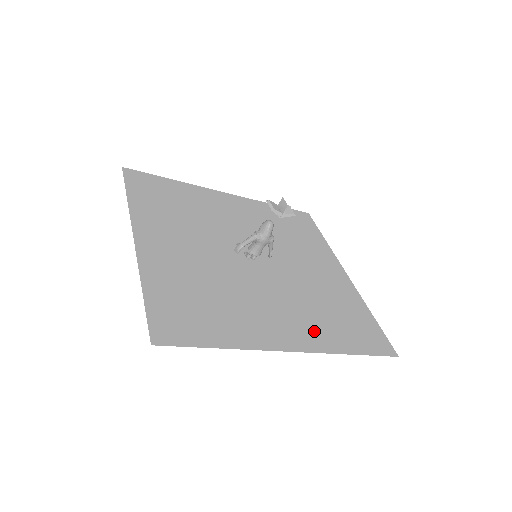
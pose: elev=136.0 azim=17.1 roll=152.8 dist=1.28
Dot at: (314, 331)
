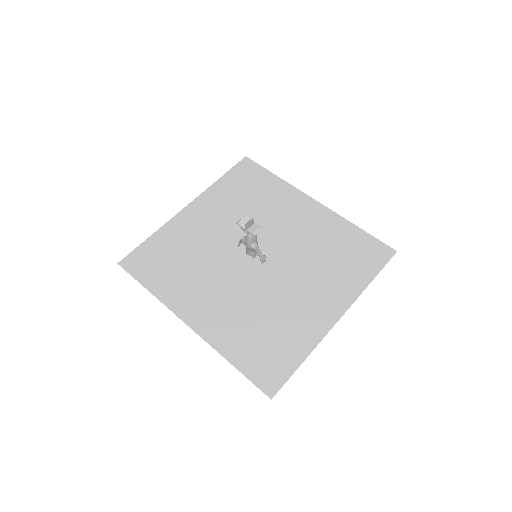
Dot at: (222, 326)
